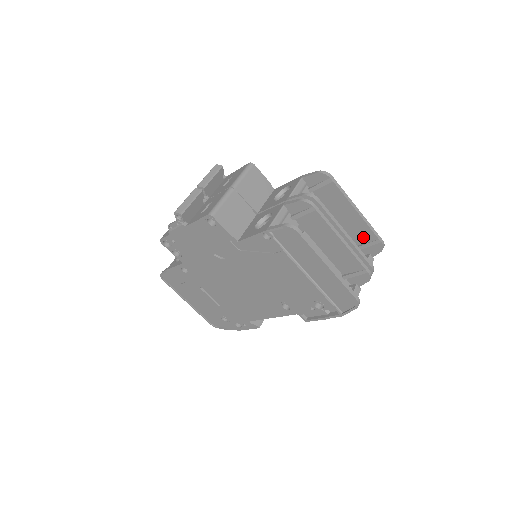
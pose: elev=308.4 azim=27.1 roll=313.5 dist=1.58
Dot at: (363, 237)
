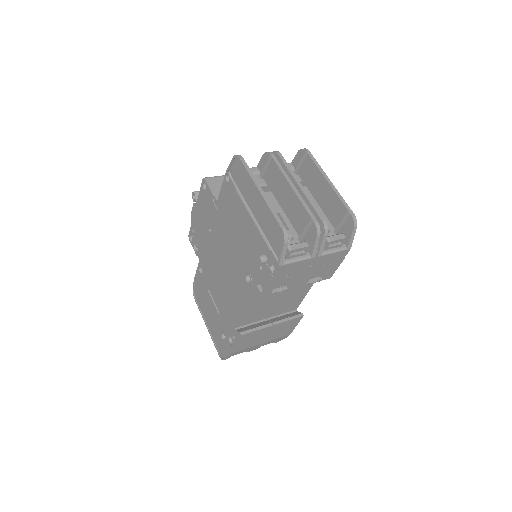
Dot at: (338, 215)
